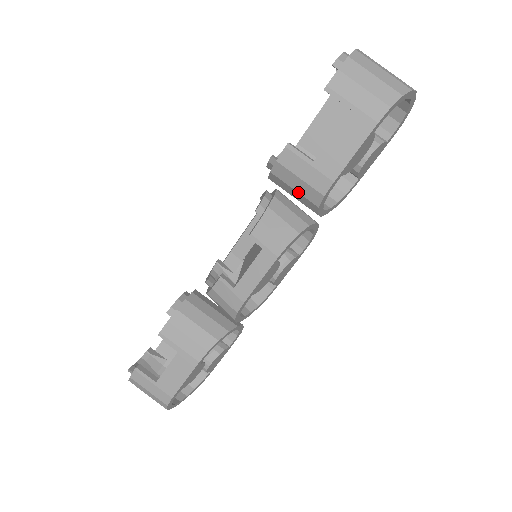
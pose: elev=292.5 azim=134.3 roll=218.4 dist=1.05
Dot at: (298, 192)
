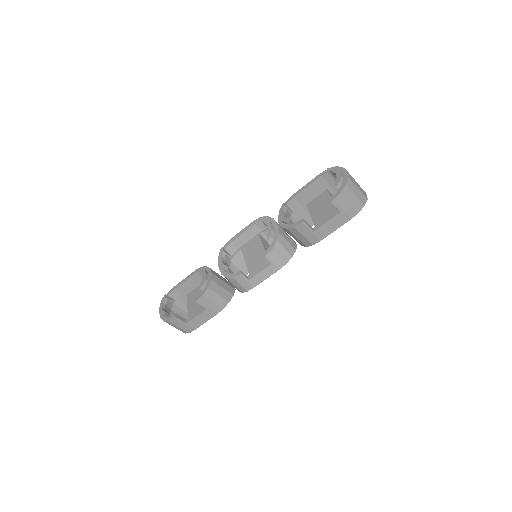
Dot at: (299, 239)
